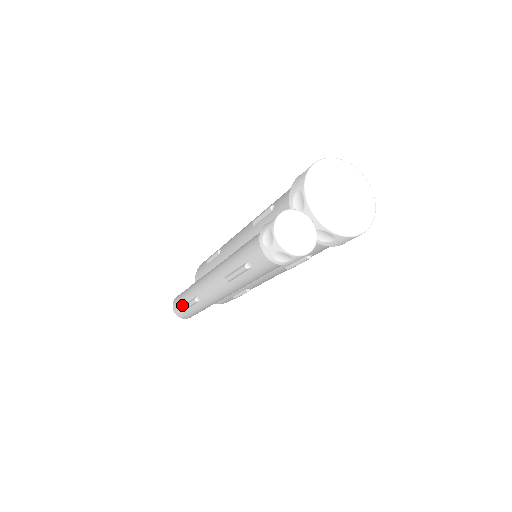
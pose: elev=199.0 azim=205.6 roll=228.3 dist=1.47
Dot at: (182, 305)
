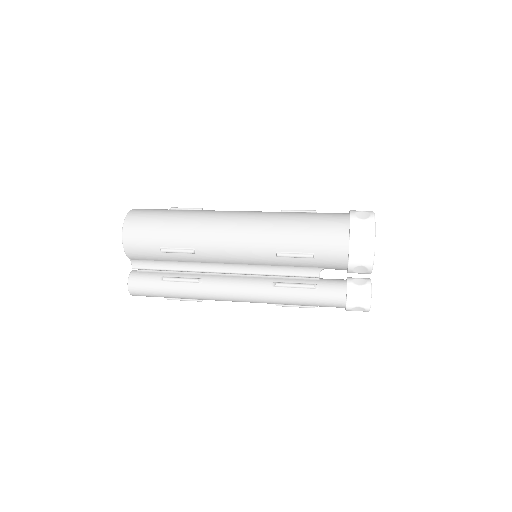
Dot at: occluded
